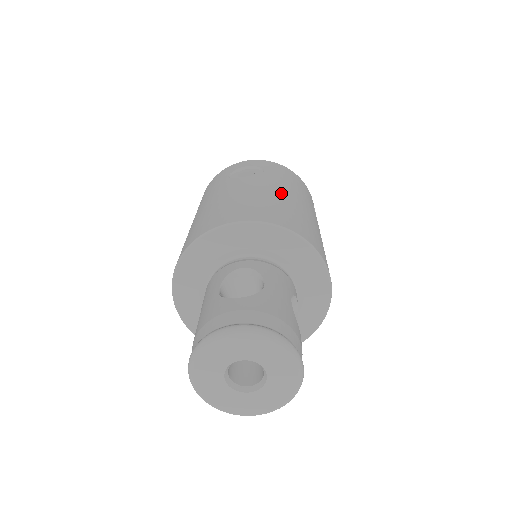
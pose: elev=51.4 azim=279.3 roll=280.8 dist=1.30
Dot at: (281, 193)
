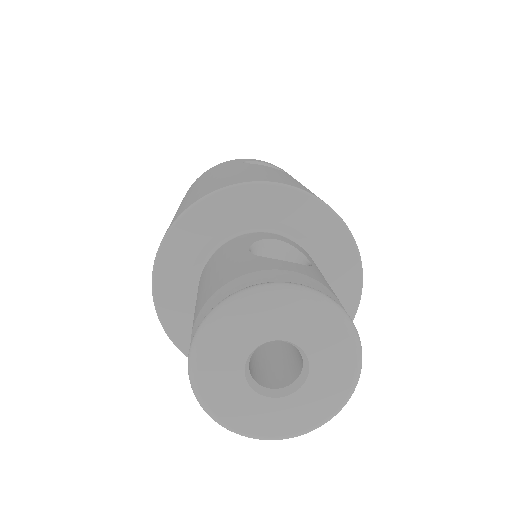
Dot at: occluded
